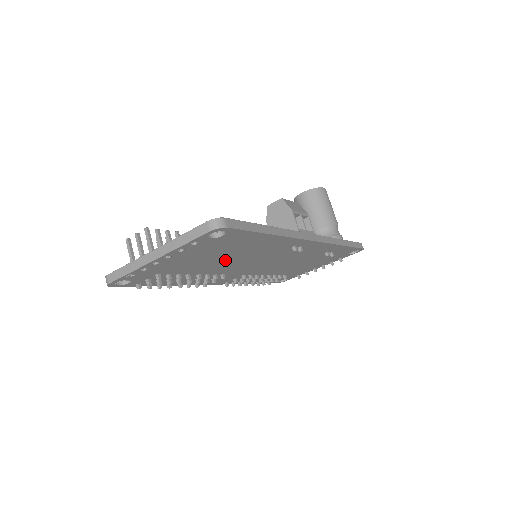
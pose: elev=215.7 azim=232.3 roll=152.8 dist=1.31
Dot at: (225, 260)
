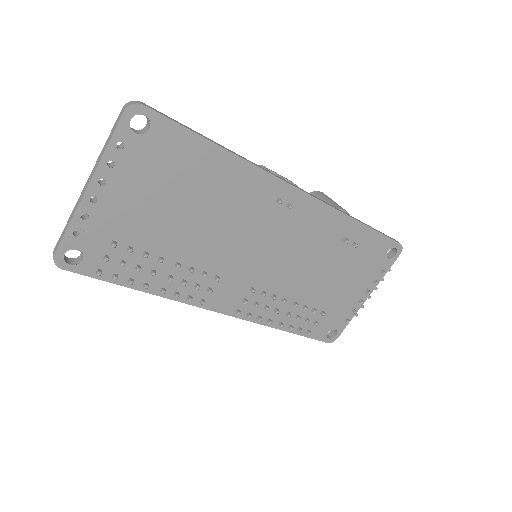
Dot at: (195, 222)
